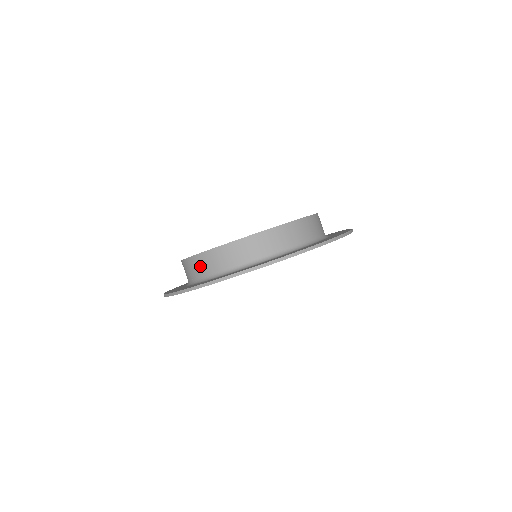
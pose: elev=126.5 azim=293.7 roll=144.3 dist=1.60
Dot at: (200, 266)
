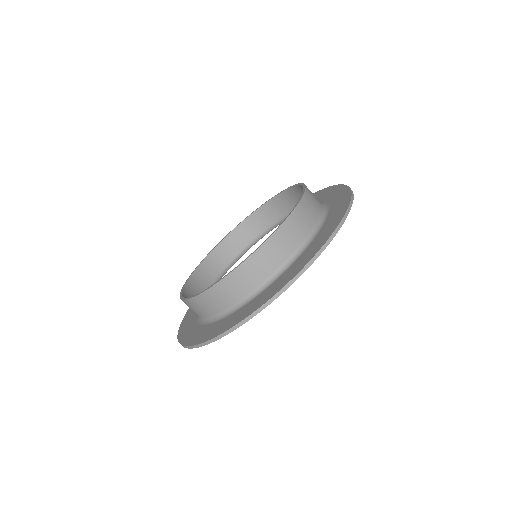
Dot at: (238, 285)
